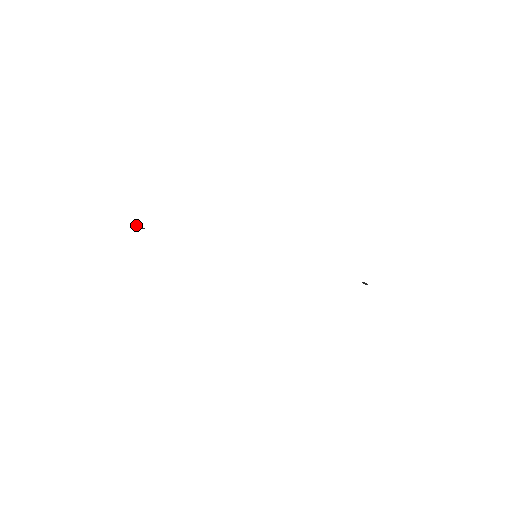
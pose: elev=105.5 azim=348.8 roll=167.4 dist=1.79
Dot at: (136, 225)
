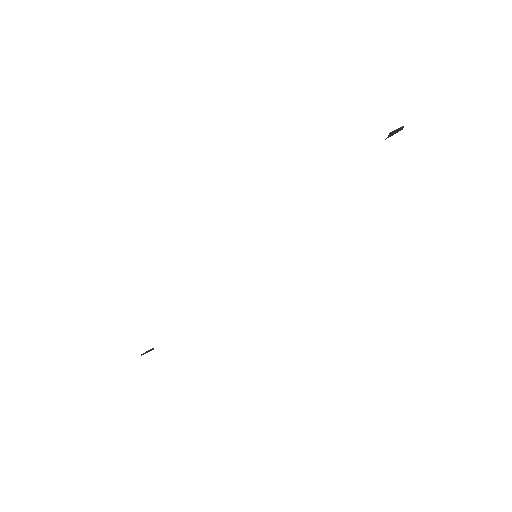
Dot at: (143, 354)
